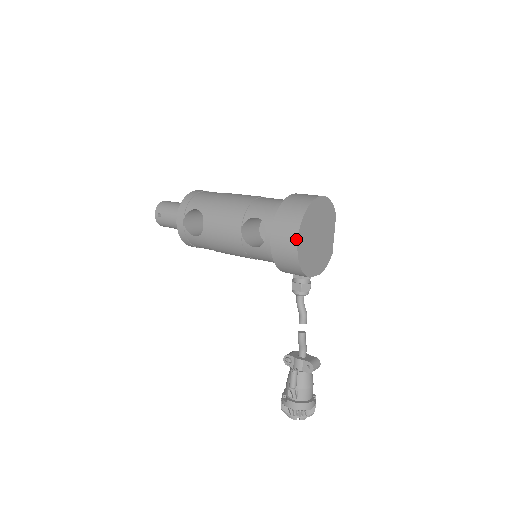
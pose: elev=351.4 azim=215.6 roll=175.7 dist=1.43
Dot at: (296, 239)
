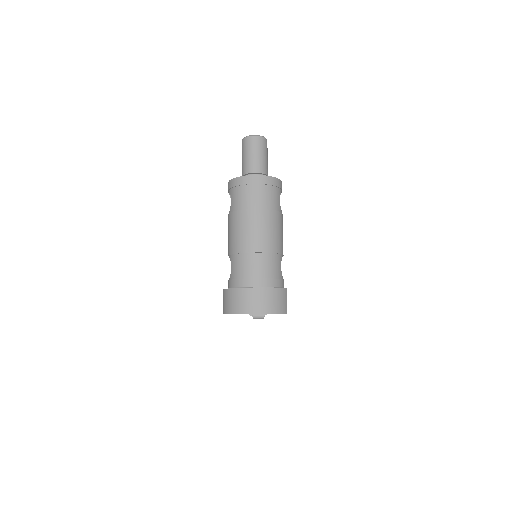
Dot at: occluded
